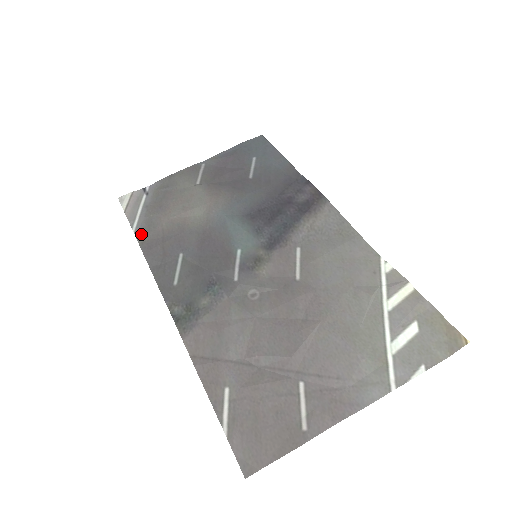
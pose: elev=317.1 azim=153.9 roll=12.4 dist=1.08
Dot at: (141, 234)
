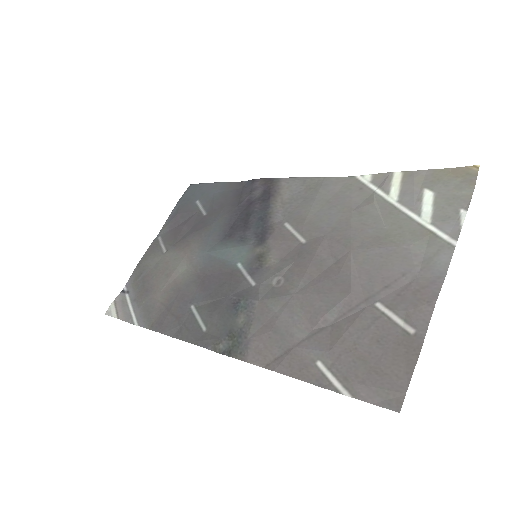
Dot at: (145, 321)
